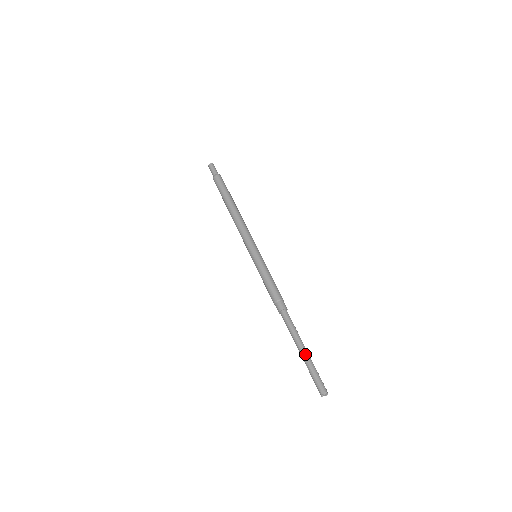
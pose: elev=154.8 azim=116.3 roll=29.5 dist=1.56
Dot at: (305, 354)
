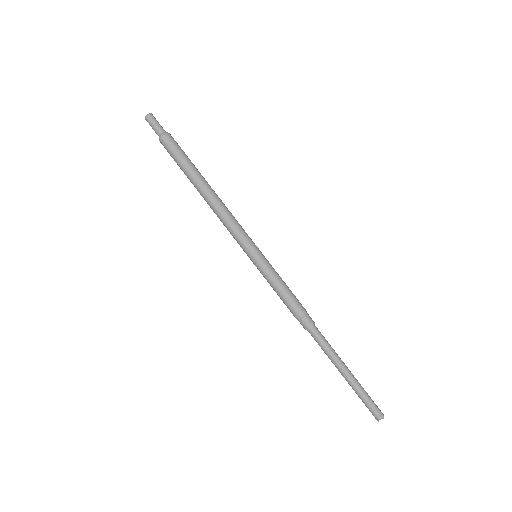
Dot at: (353, 375)
